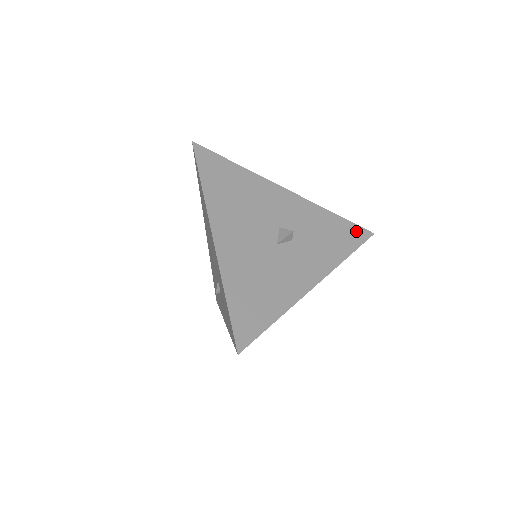
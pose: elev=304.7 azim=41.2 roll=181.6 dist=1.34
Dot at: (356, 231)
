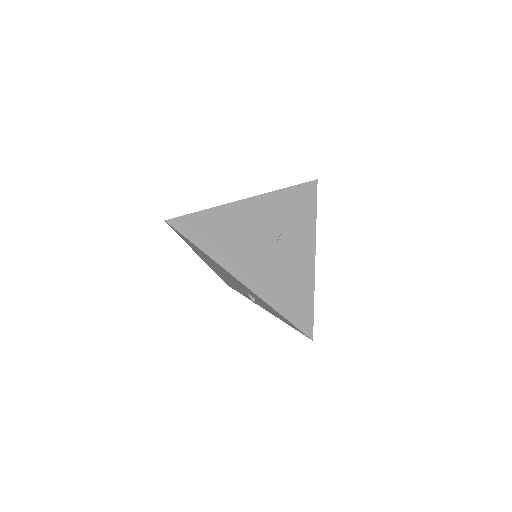
Dot at: (307, 189)
